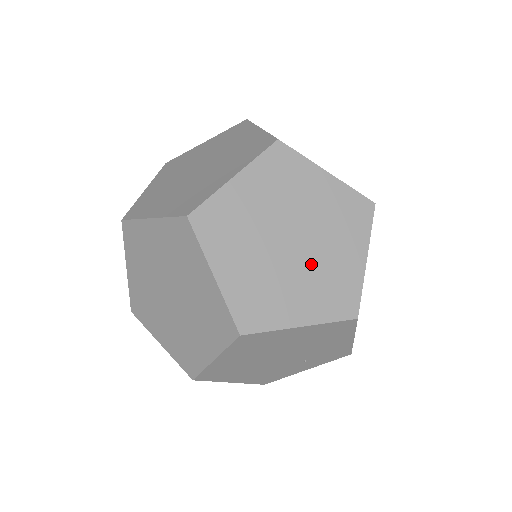
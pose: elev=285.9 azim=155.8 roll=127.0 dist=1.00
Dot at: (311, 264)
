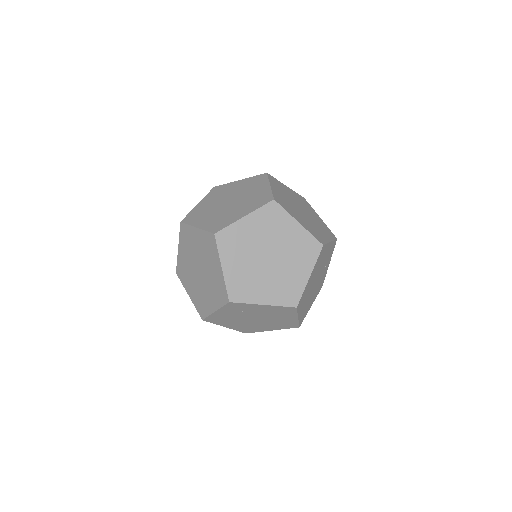
Dot at: (284, 254)
